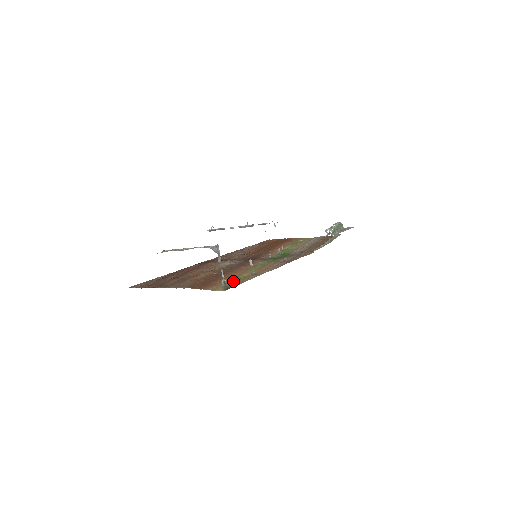
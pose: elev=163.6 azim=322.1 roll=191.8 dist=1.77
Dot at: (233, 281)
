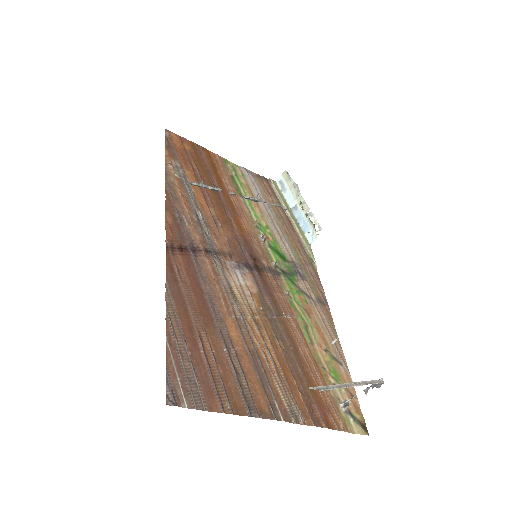
Dot at: occluded
